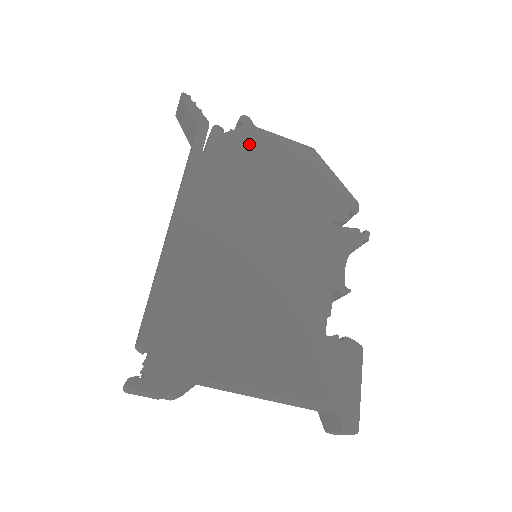
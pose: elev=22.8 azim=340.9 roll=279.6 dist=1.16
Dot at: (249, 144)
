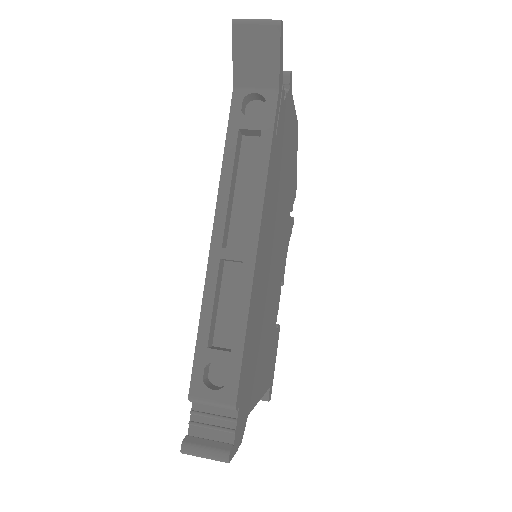
Dot at: (287, 118)
